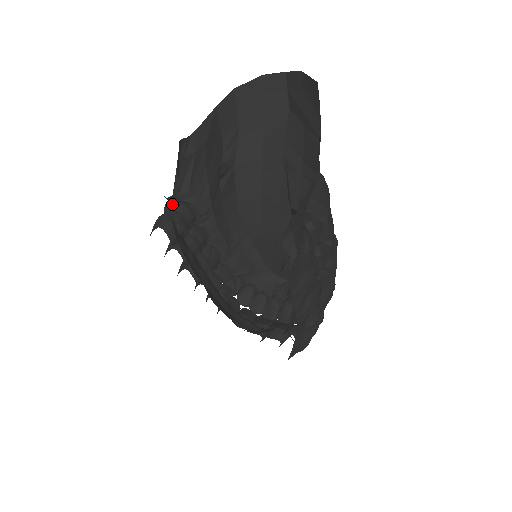
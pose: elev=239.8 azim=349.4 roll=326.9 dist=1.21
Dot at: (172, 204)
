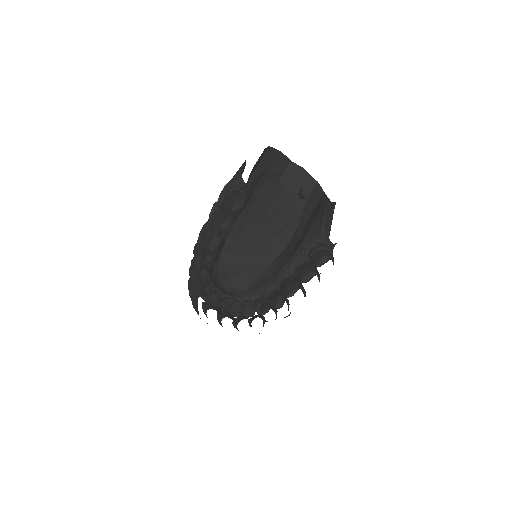
Dot at: (242, 189)
